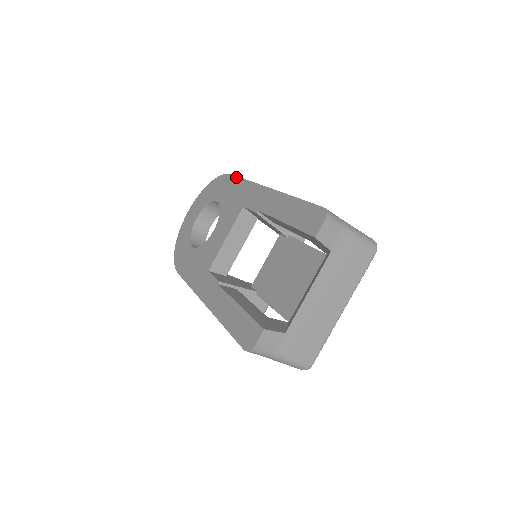
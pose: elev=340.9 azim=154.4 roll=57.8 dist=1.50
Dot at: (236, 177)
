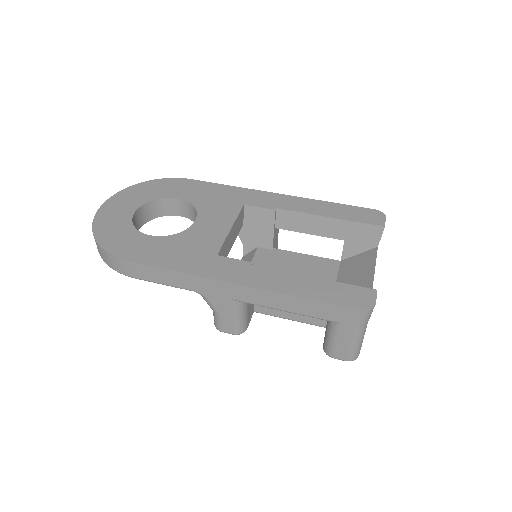
Dot at: (206, 182)
